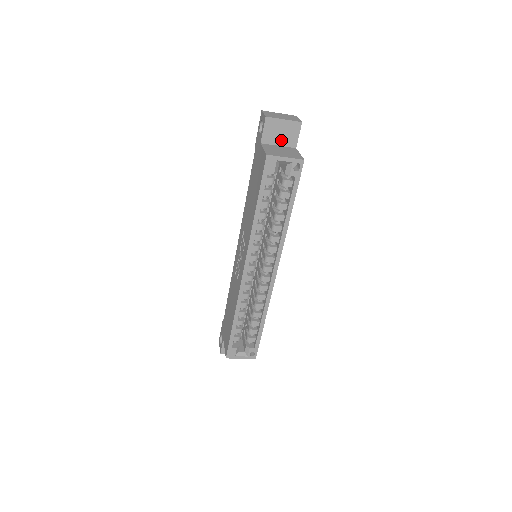
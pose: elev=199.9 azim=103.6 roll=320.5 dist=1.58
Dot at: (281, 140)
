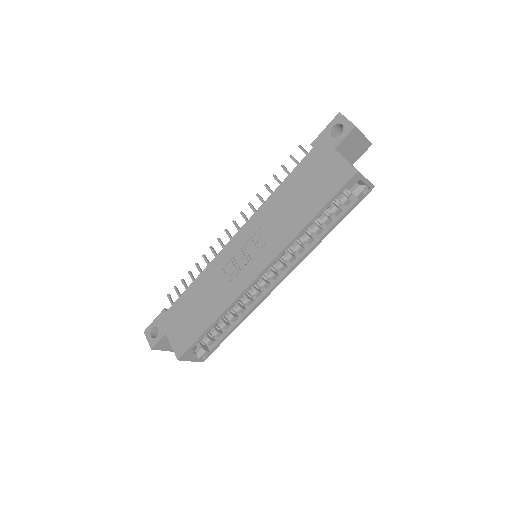
Dot at: (349, 153)
